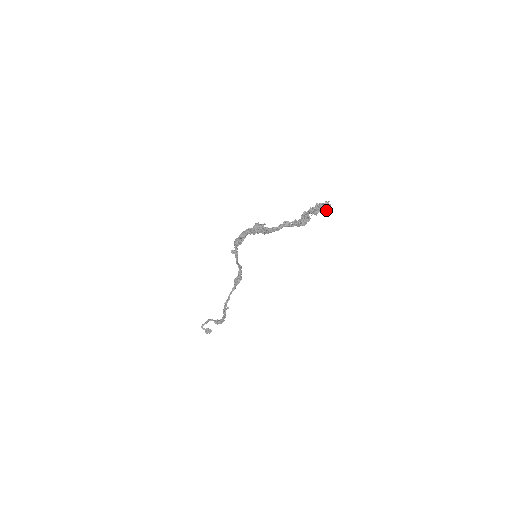
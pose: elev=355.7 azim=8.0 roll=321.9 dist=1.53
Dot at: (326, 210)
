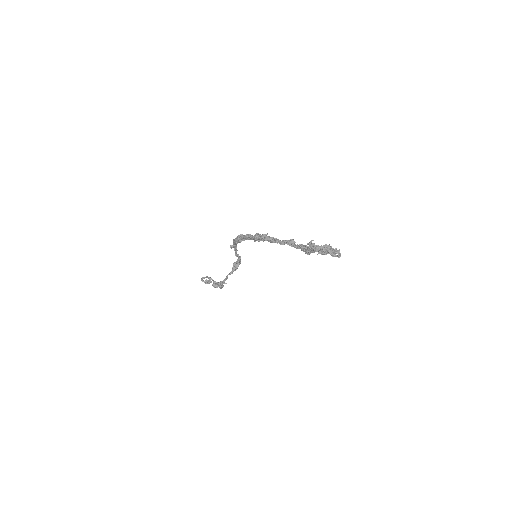
Dot at: occluded
